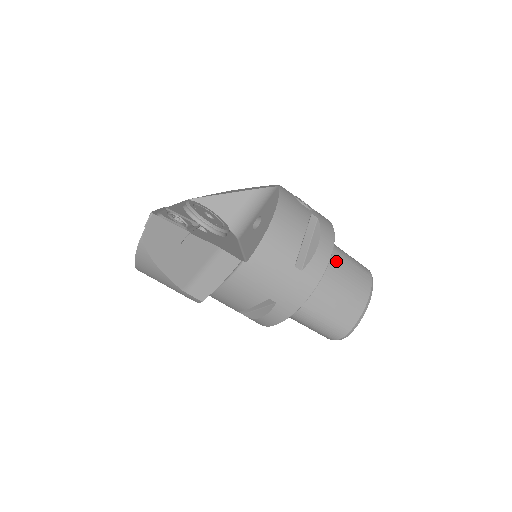
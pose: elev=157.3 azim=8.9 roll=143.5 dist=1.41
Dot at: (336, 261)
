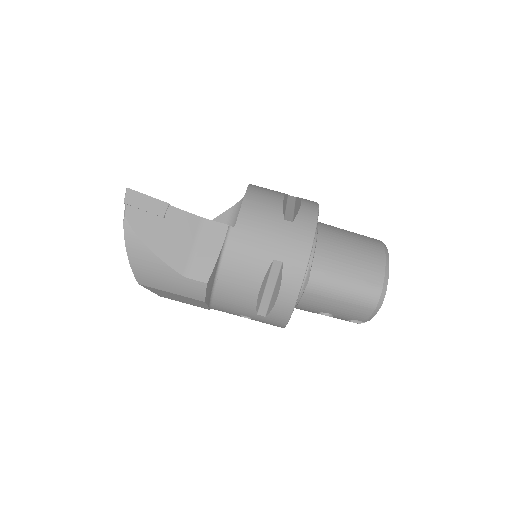
Dot at: (333, 229)
